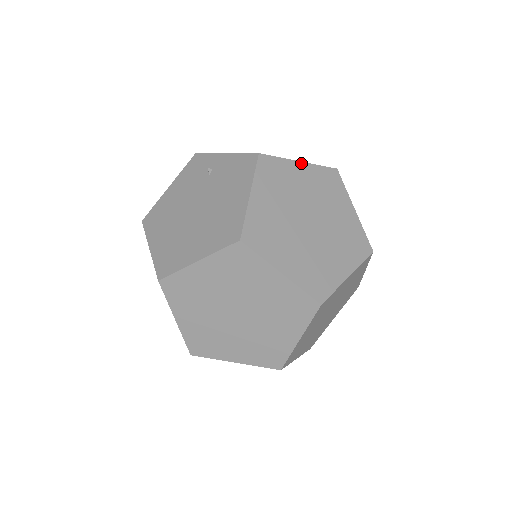
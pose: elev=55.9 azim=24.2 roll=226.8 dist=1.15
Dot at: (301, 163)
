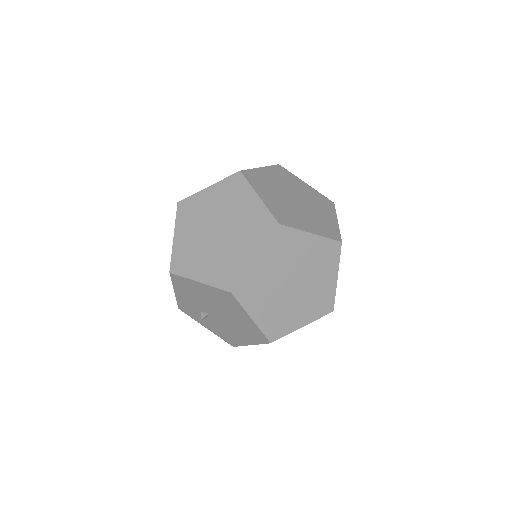
Dot at: occluded
